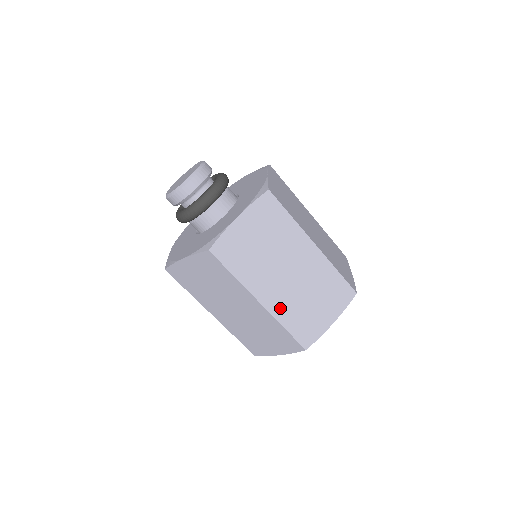
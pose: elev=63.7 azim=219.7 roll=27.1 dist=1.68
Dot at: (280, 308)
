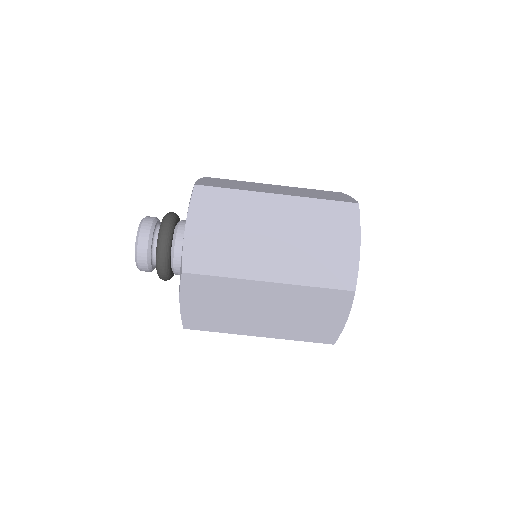
Dot at: (293, 272)
